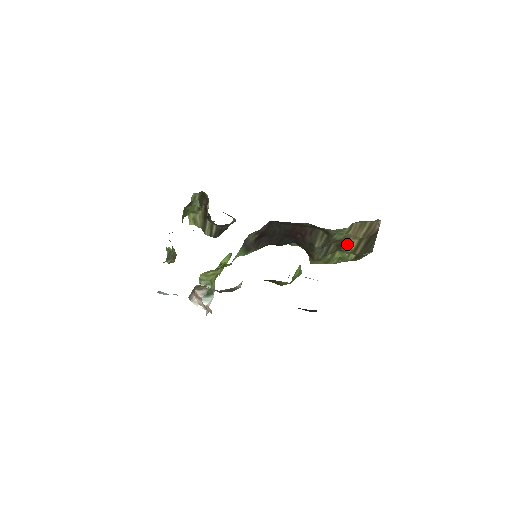
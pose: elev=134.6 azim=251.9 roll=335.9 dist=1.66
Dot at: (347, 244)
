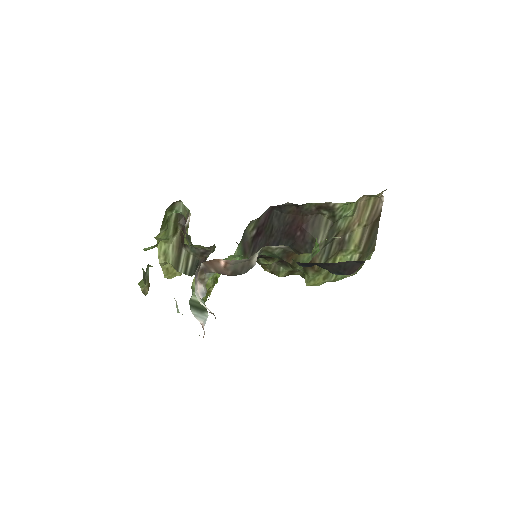
Dot at: (350, 237)
